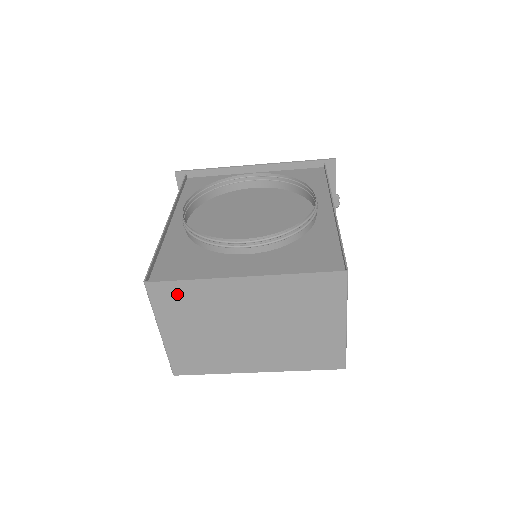
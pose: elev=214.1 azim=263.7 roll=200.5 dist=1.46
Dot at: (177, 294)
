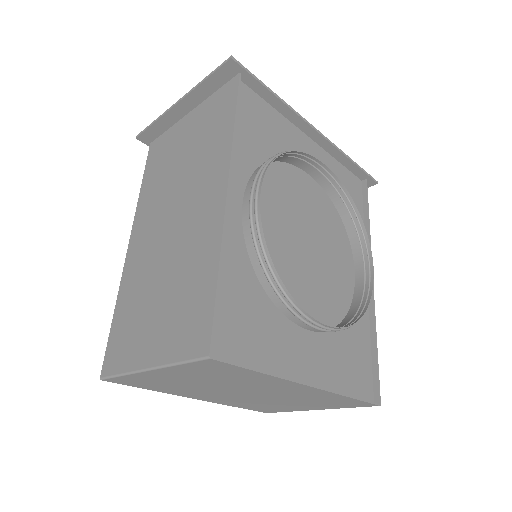
Dot at: (227, 371)
